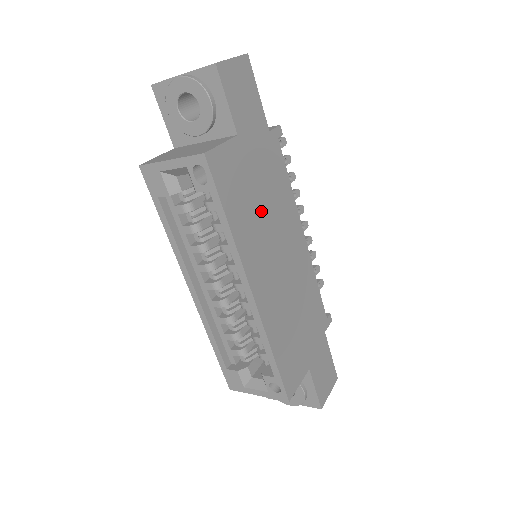
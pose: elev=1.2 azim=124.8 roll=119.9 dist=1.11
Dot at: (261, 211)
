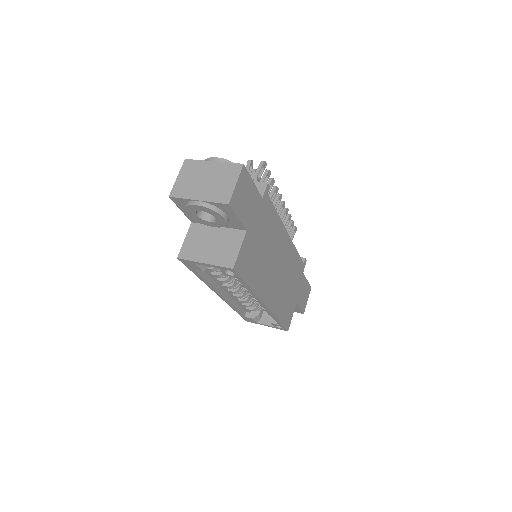
Dot at: (264, 256)
